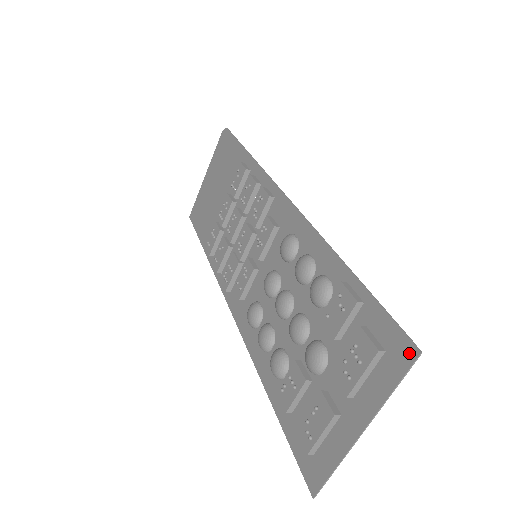
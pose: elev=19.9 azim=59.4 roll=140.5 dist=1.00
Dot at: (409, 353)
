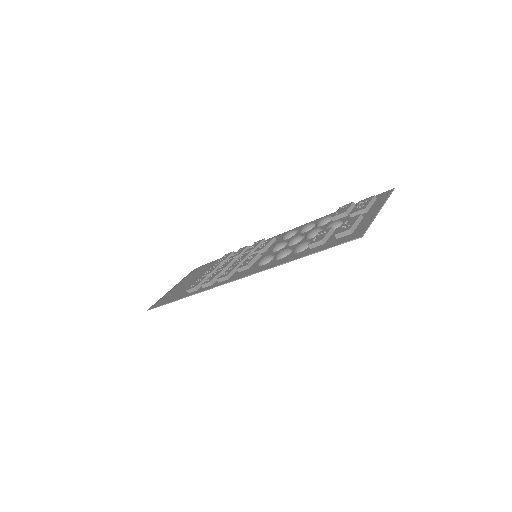
Dot at: (389, 191)
